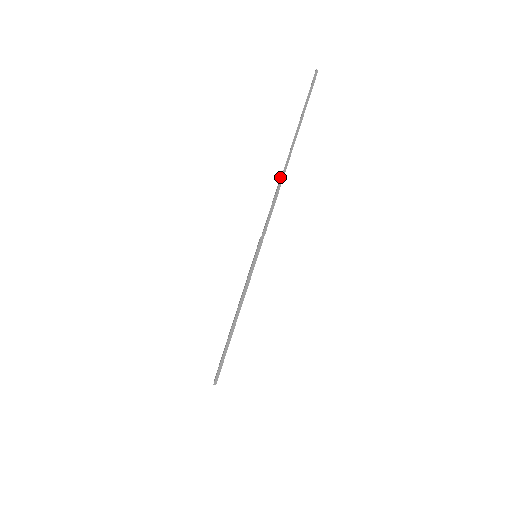
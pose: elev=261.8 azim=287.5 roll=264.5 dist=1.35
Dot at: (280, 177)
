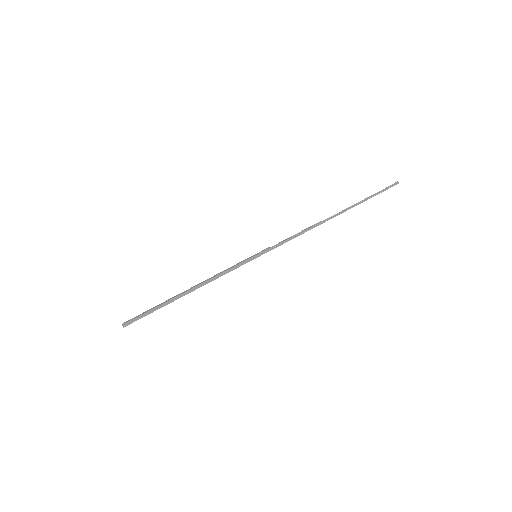
Dot at: (320, 221)
